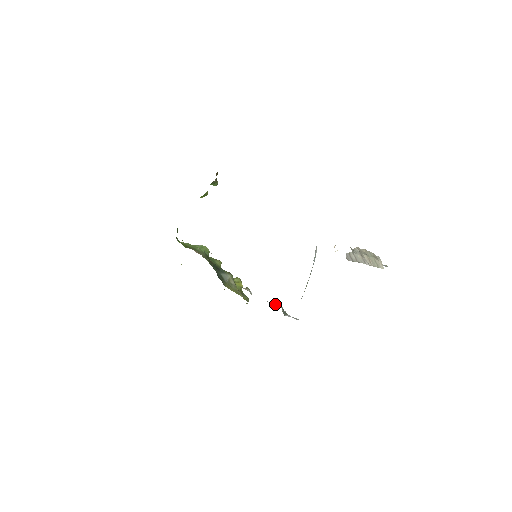
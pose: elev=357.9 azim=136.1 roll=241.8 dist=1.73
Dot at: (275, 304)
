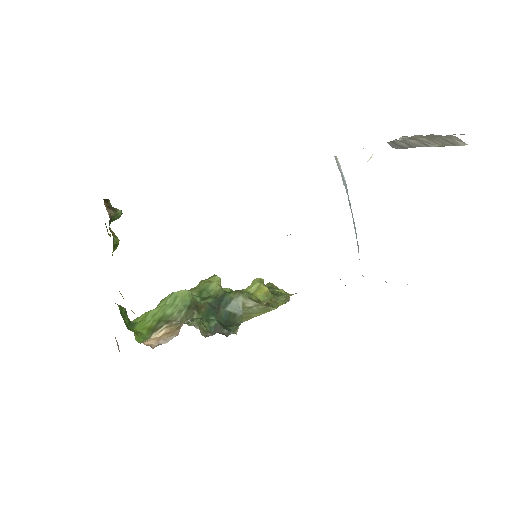
Dot at: occluded
